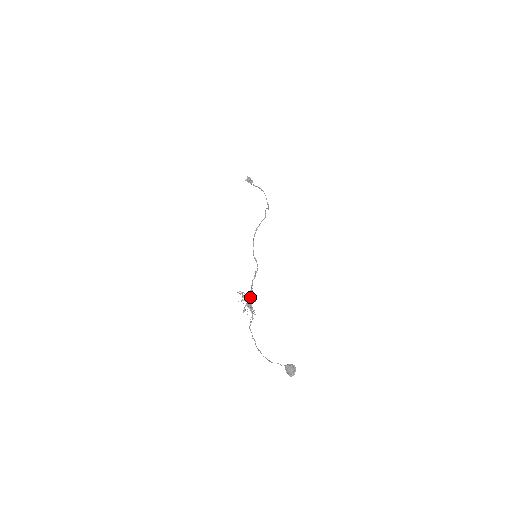
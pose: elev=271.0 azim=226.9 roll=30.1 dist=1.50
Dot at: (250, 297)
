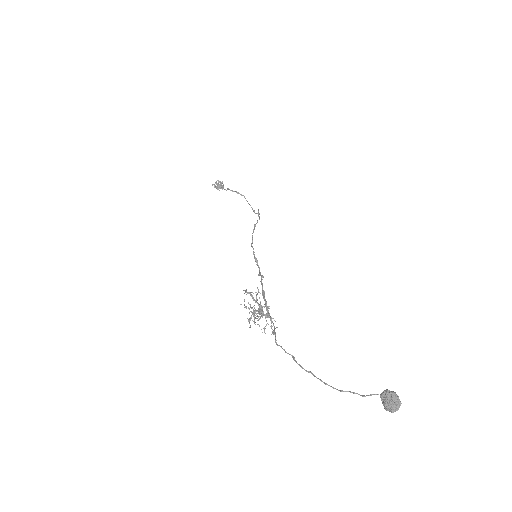
Dot at: (264, 300)
